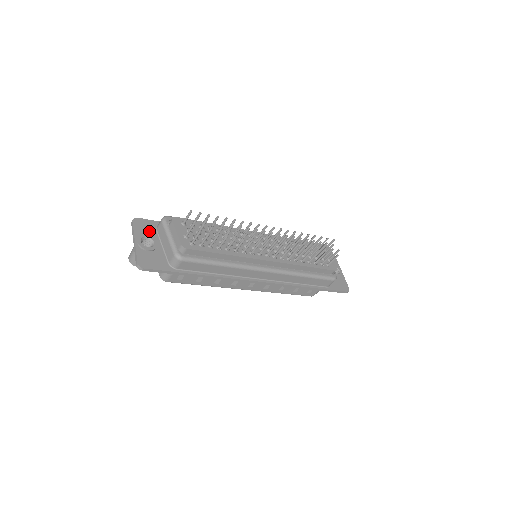
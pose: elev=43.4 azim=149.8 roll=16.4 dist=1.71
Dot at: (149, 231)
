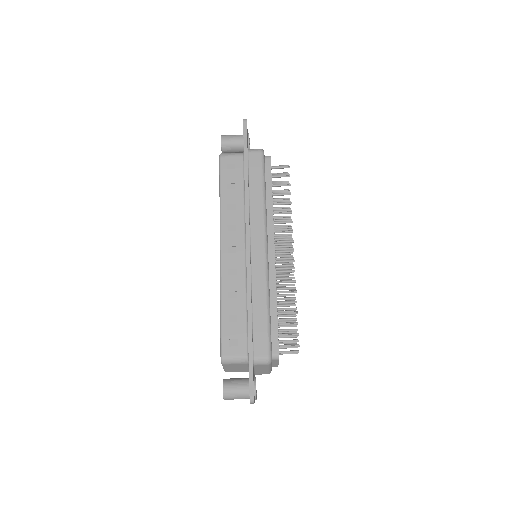
Dot at: occluded
